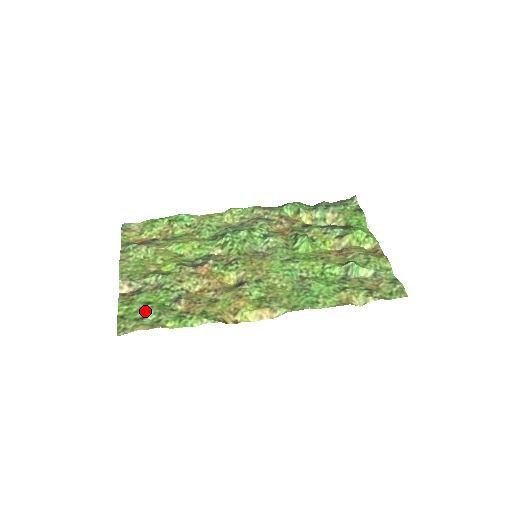
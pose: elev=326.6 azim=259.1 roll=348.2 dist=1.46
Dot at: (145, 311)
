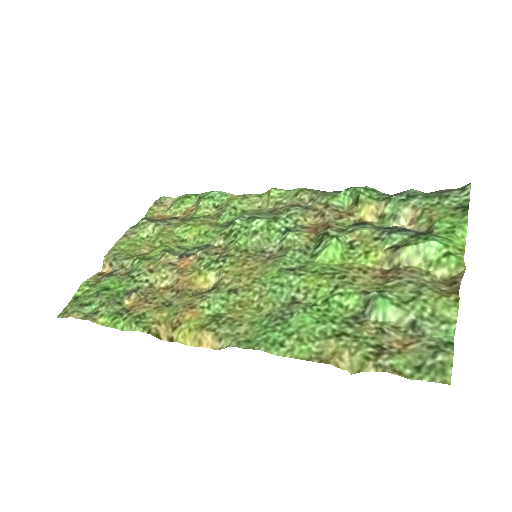
Dot at: (95, 297)
